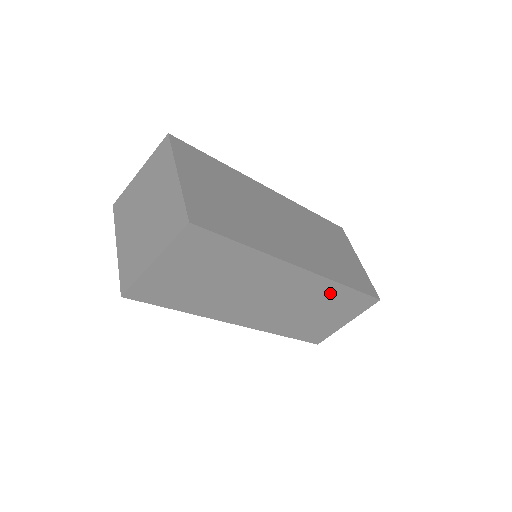
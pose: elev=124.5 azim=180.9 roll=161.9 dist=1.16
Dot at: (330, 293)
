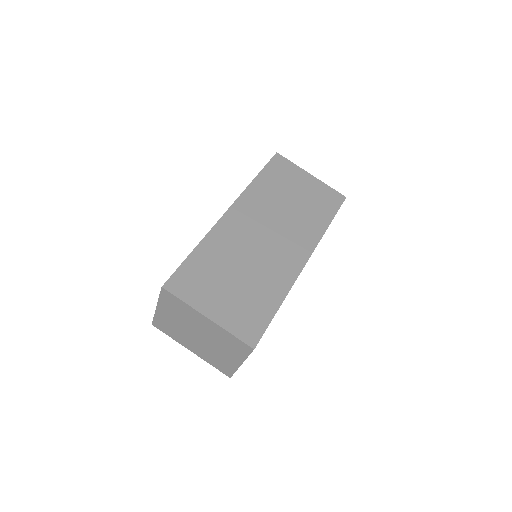
Dot at: occluded
